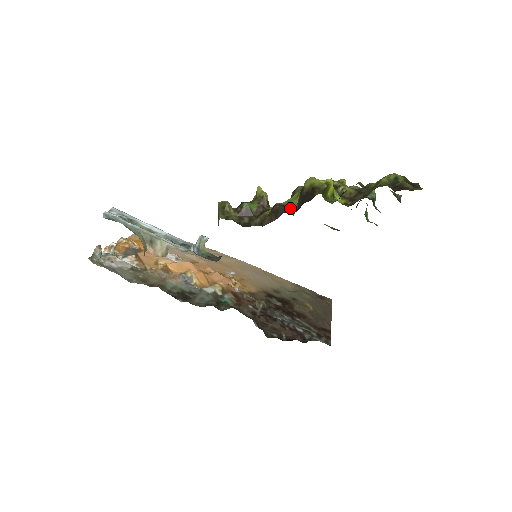
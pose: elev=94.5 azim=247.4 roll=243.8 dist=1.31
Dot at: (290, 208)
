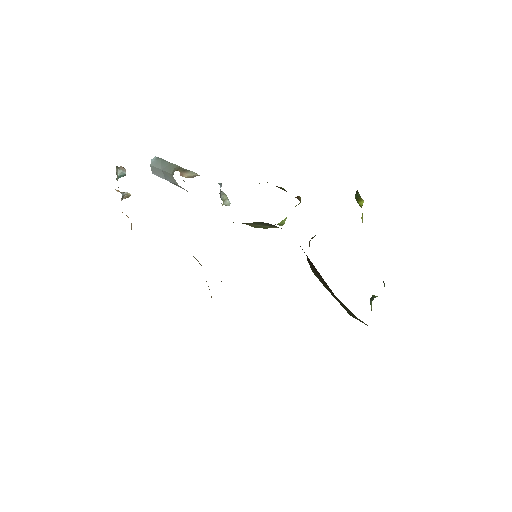
Dot at: occluded
